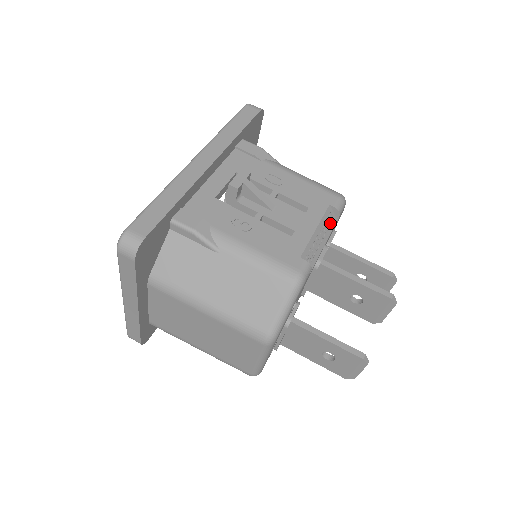
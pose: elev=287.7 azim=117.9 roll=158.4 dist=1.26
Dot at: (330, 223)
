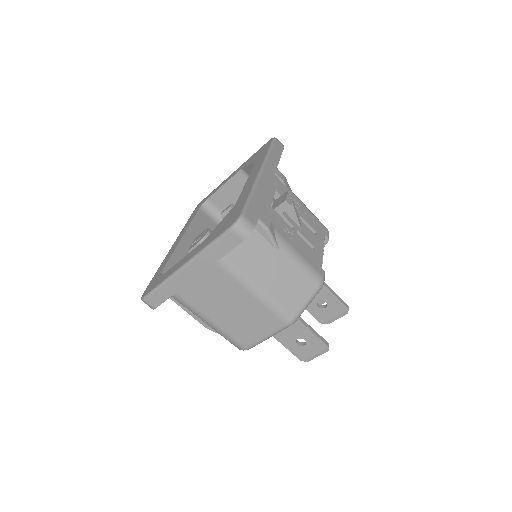
Dot at: occluded
